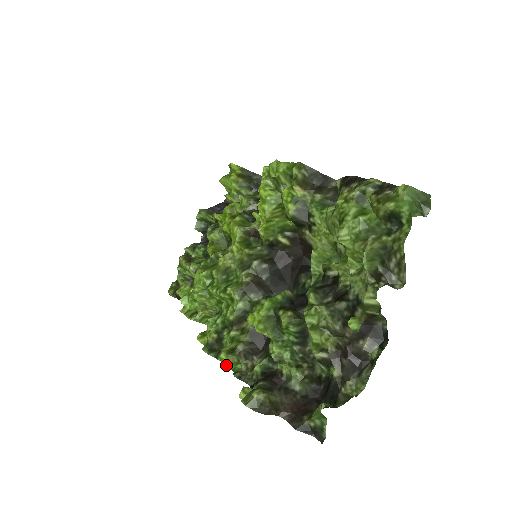
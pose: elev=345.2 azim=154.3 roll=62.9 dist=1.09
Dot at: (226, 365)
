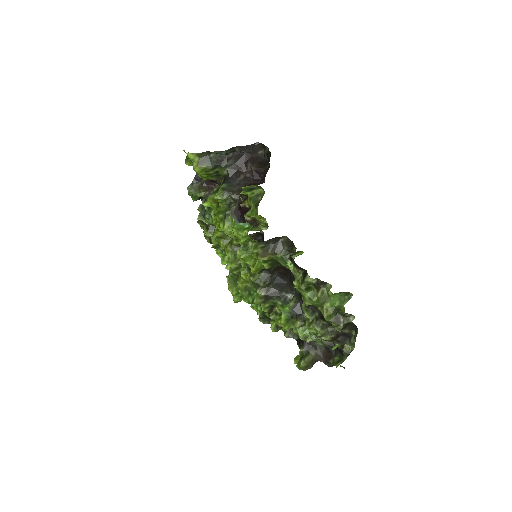
Dot at: occluded
